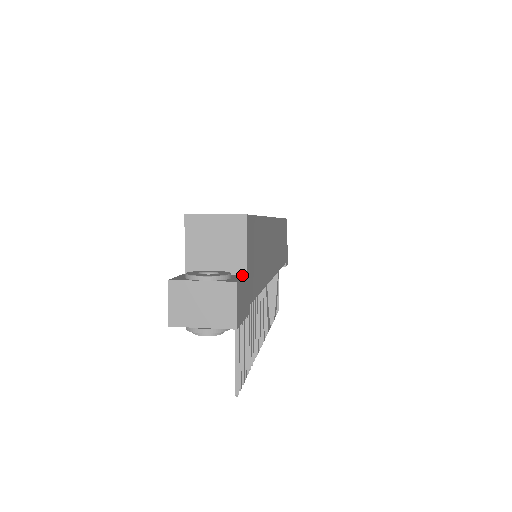
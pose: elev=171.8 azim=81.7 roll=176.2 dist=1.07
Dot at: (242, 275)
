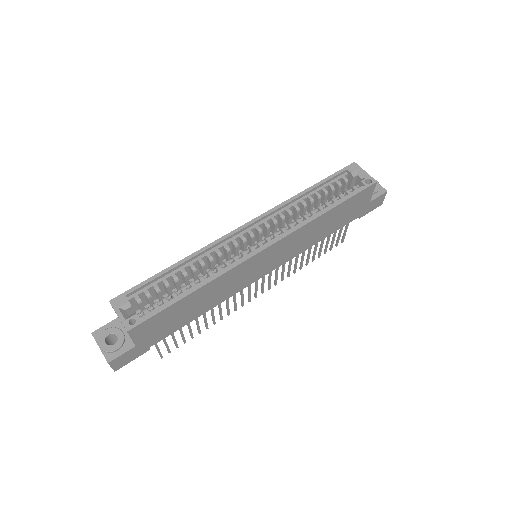
Dot at: (133, 345)
